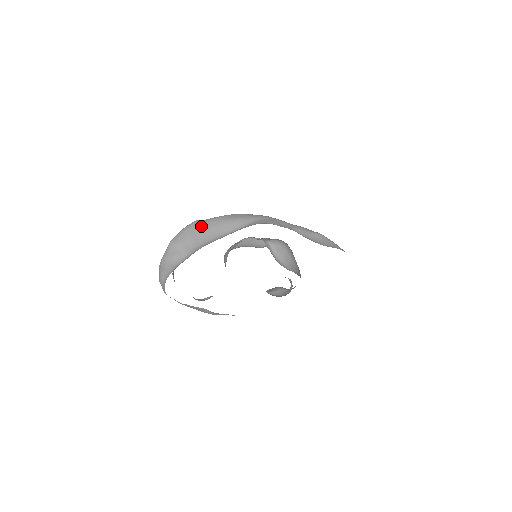
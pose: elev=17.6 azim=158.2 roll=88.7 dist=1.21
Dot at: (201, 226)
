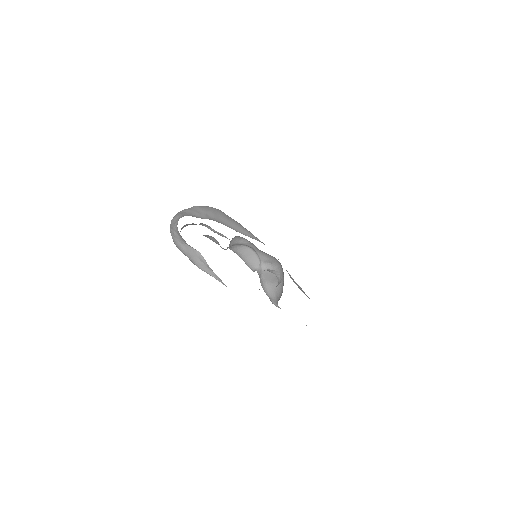
Dot at: (223, 214)
